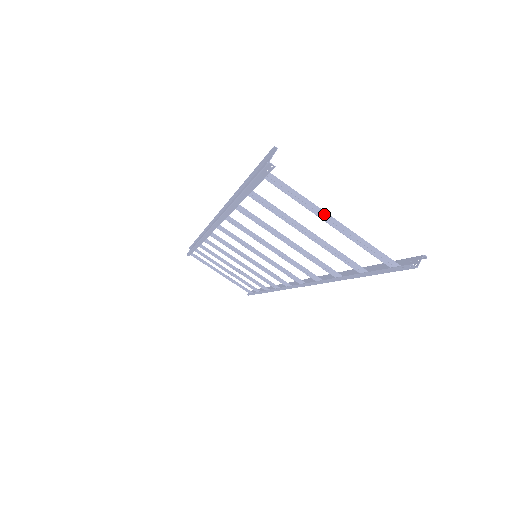
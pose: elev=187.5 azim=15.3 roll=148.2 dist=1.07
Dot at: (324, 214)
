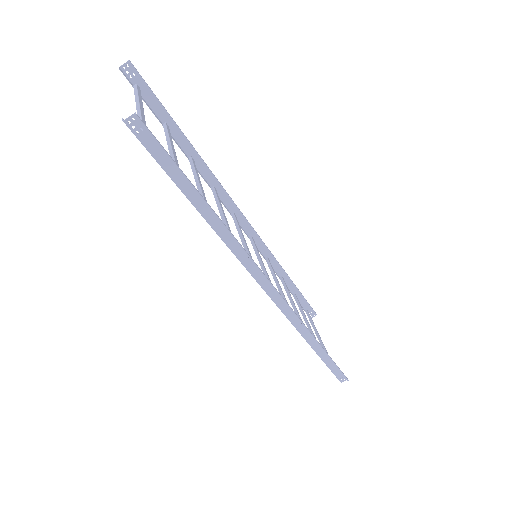
Dot at: (138, 106)
